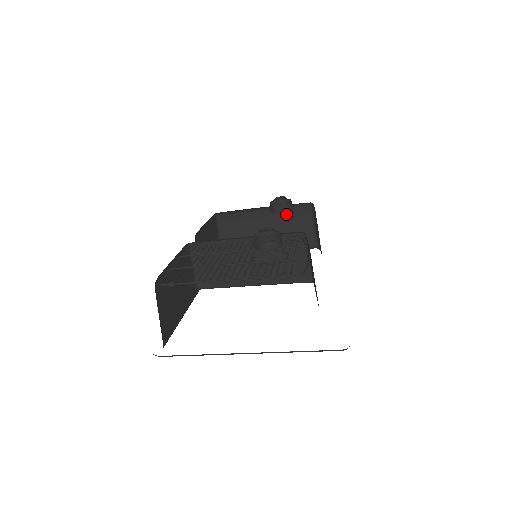
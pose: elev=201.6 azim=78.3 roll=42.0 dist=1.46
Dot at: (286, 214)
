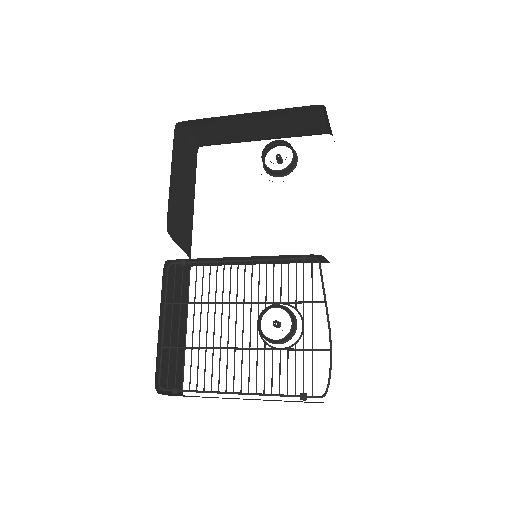
Dot at: (283, 113)
